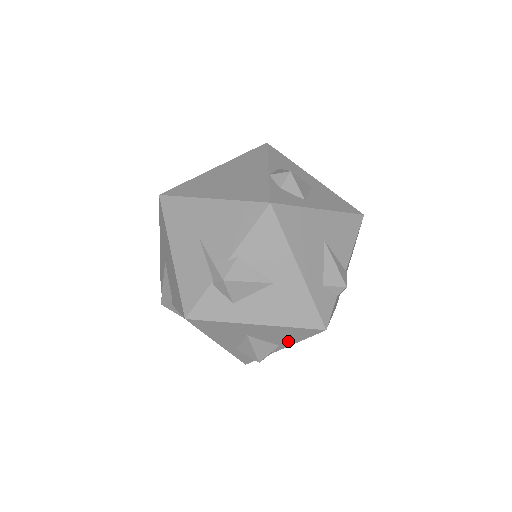
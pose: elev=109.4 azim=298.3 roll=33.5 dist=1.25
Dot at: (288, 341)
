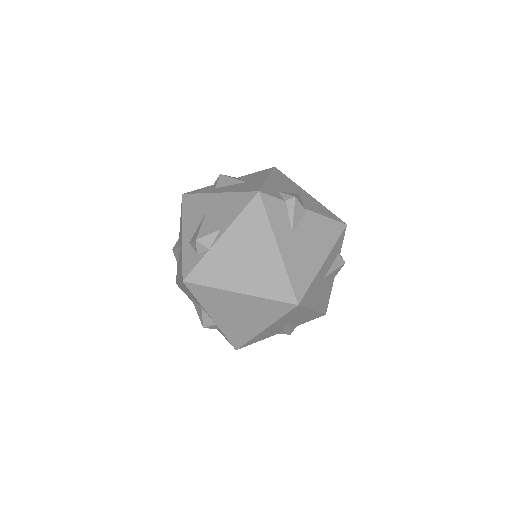
Dot at: (229, 219)
